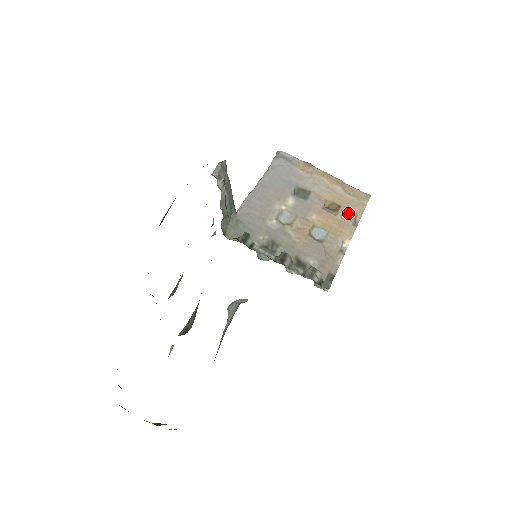
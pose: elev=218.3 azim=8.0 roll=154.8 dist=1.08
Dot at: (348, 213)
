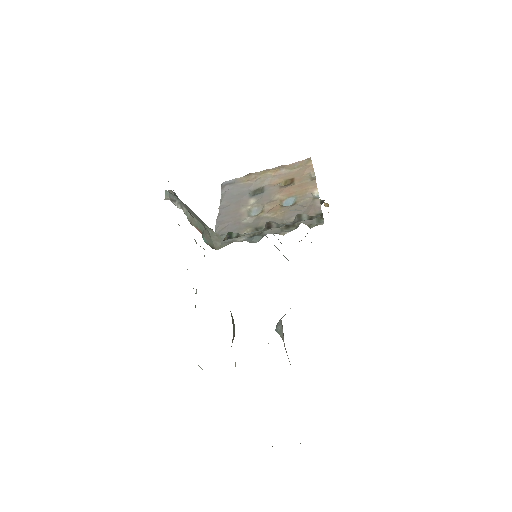
Dot at: (302, 178)
